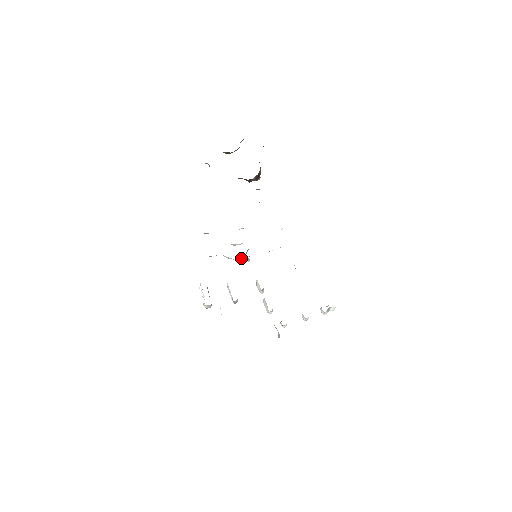
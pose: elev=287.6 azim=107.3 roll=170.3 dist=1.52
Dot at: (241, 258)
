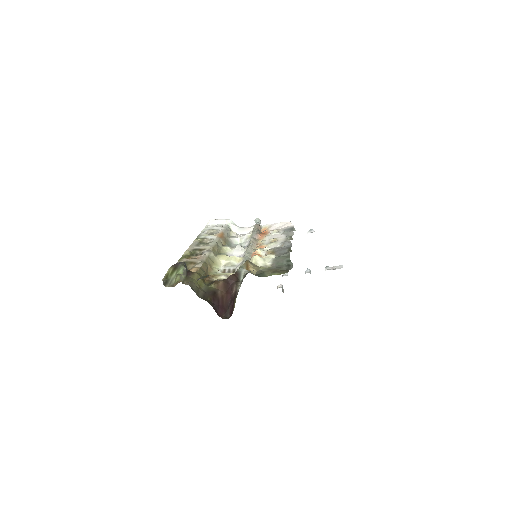
Dot at: (248, 230)
